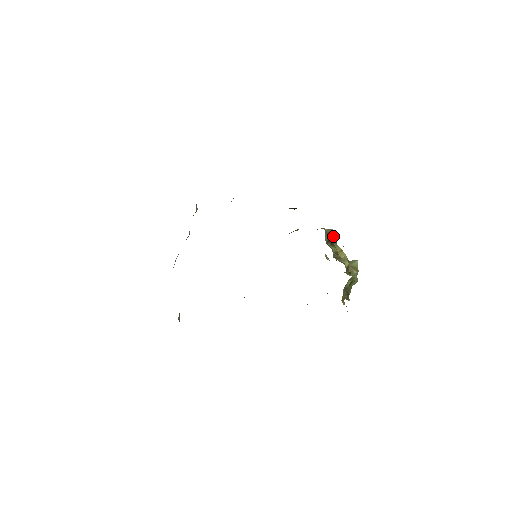
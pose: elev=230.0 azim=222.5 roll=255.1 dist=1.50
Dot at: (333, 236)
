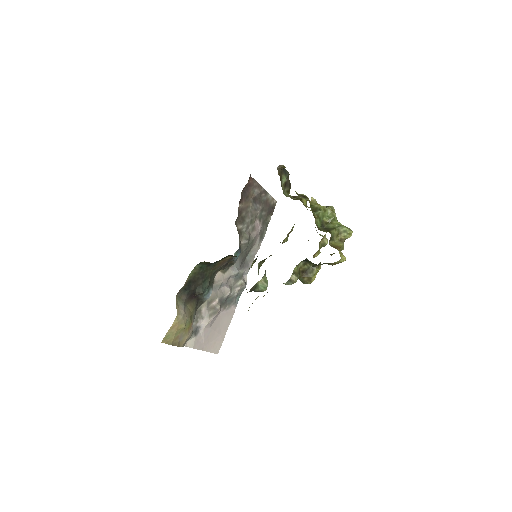
Dot at: (298, 196)
